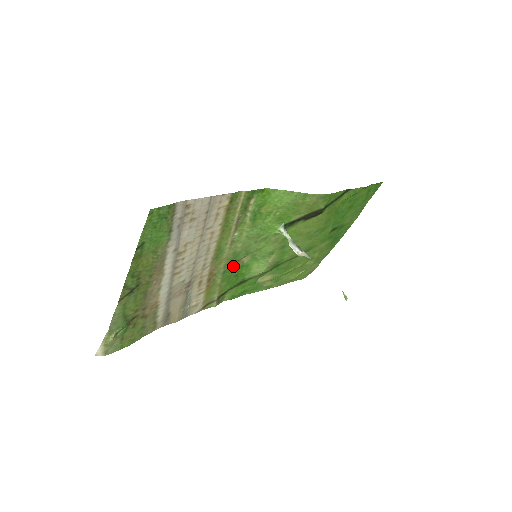
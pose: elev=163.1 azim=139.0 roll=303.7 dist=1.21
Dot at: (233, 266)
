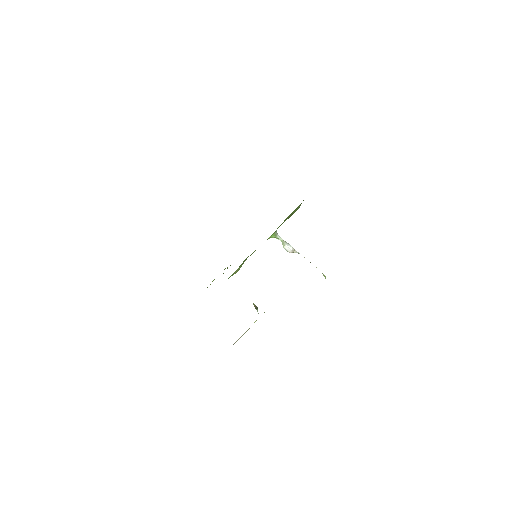
Dot at: occluded
